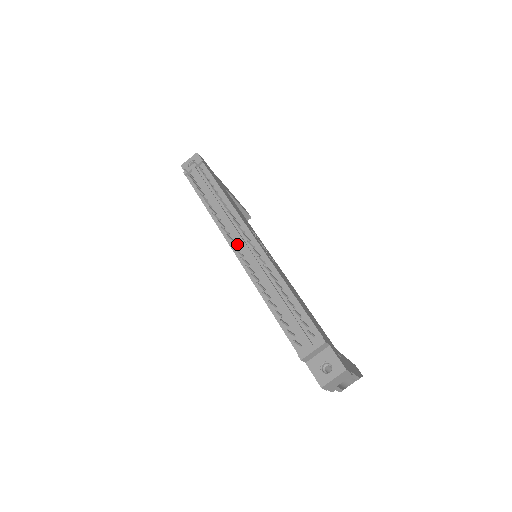
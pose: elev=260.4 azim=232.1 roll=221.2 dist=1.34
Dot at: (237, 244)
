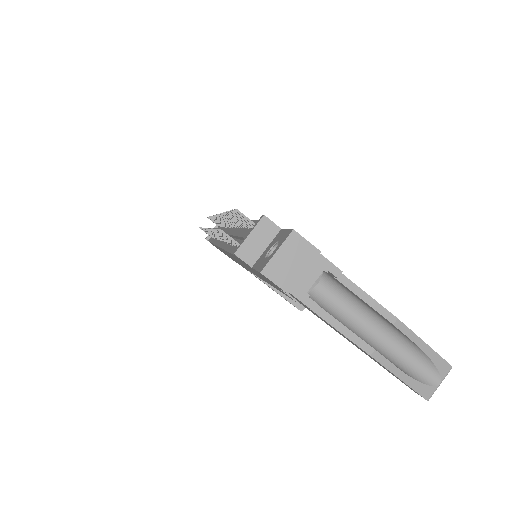
Dot at: occluded
